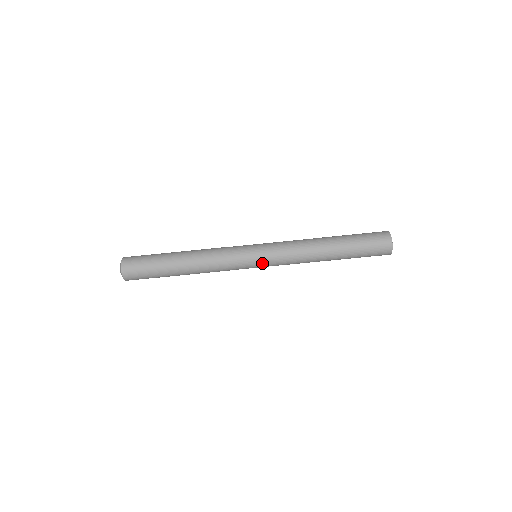
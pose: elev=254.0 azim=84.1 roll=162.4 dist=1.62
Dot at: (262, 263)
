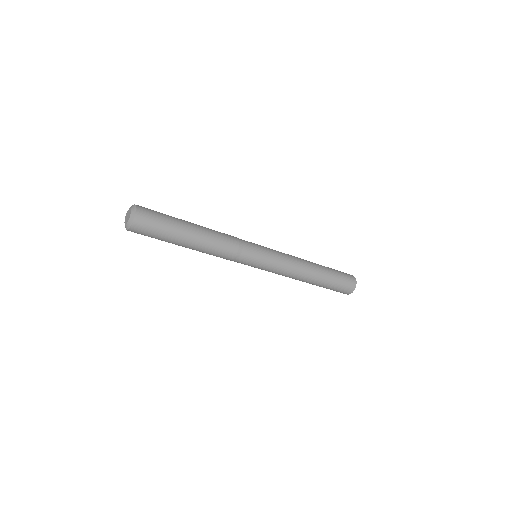
Dot at: occluded
